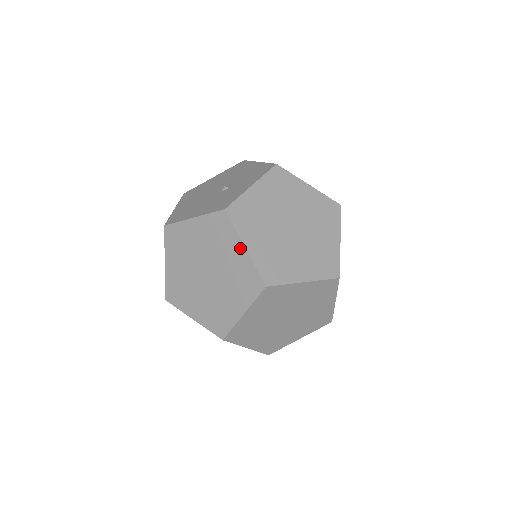
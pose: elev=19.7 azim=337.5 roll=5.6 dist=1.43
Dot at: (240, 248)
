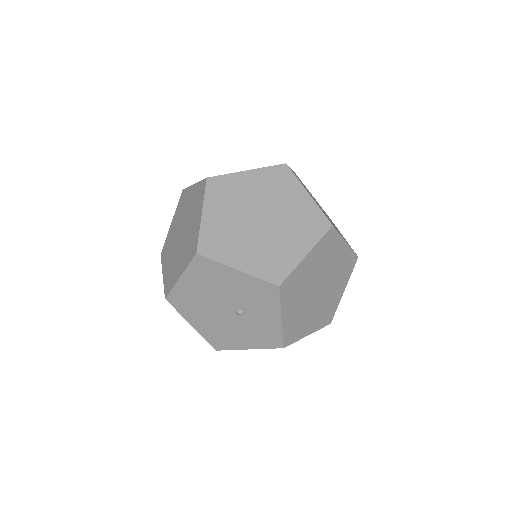
Dot at: occluded
